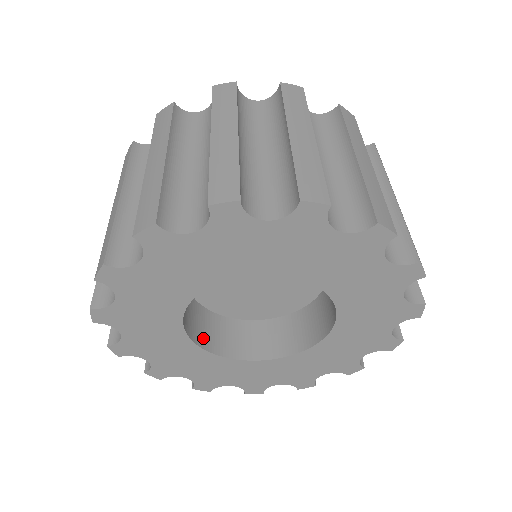
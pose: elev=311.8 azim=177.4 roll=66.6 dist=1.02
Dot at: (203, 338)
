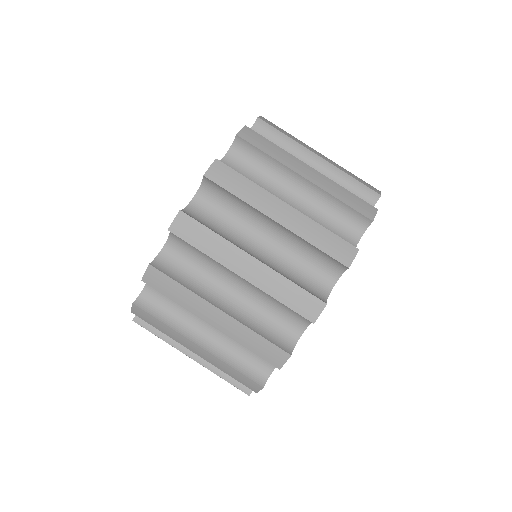
Dot at: occluded
